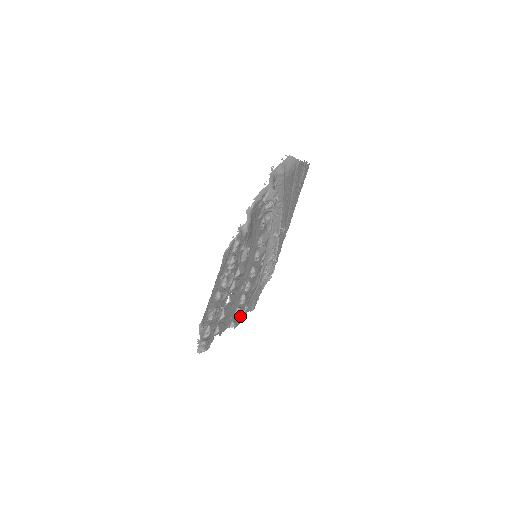
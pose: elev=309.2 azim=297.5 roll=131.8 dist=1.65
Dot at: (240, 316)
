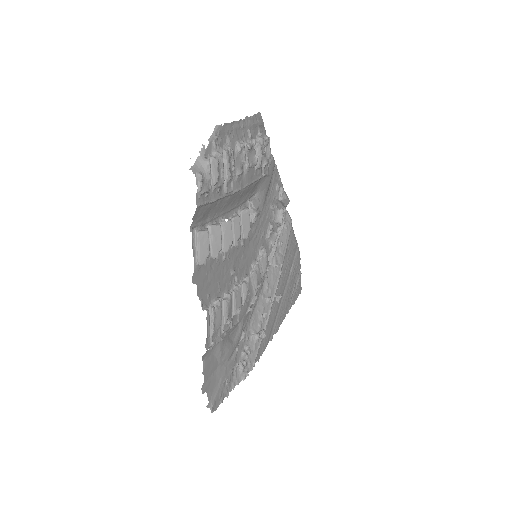
Dot at: (214, 326)
